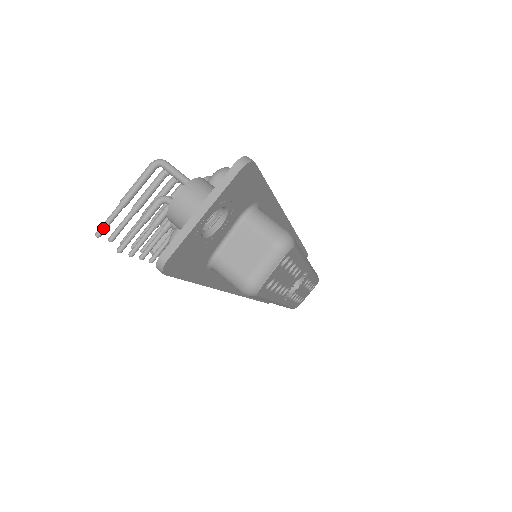
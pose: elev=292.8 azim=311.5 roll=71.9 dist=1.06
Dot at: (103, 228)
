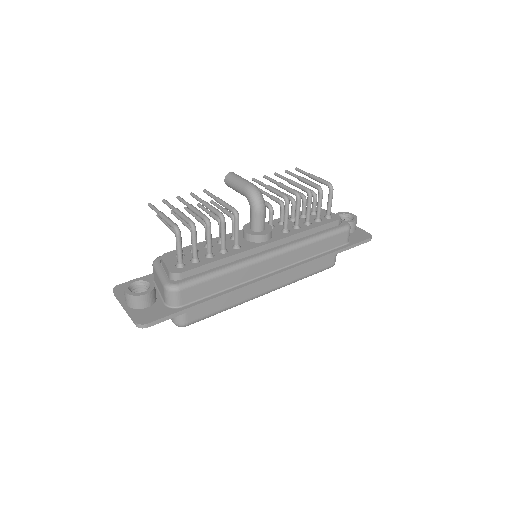
Dot at: (150, 207)
